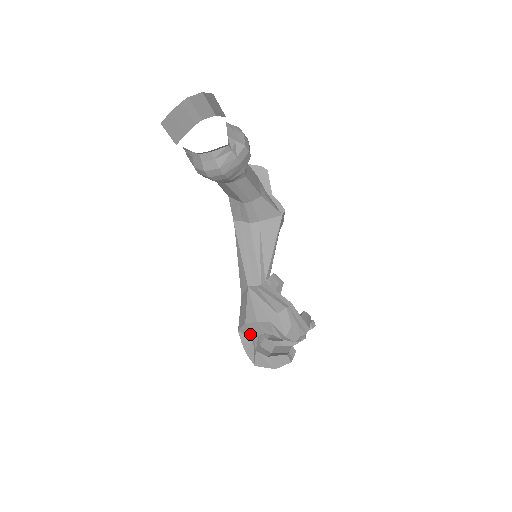
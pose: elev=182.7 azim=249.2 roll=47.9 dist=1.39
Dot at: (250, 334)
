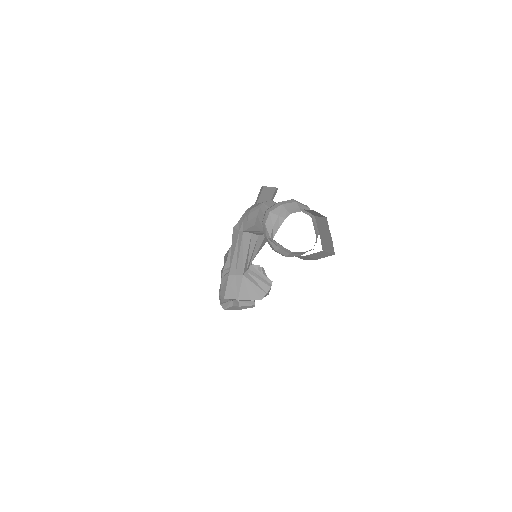
Dot at: occluded
